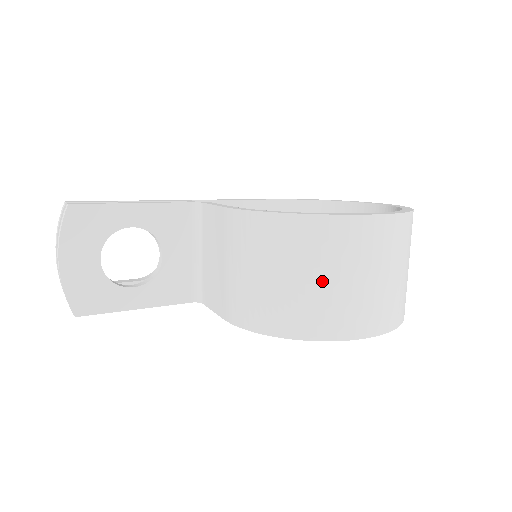
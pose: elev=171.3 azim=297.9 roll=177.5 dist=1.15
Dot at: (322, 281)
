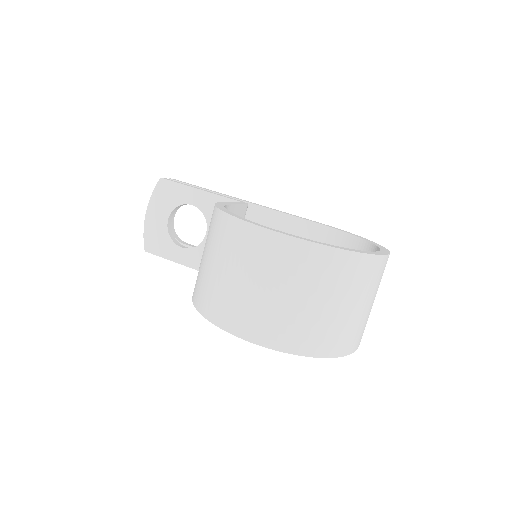
Dot at: (220, 270)
